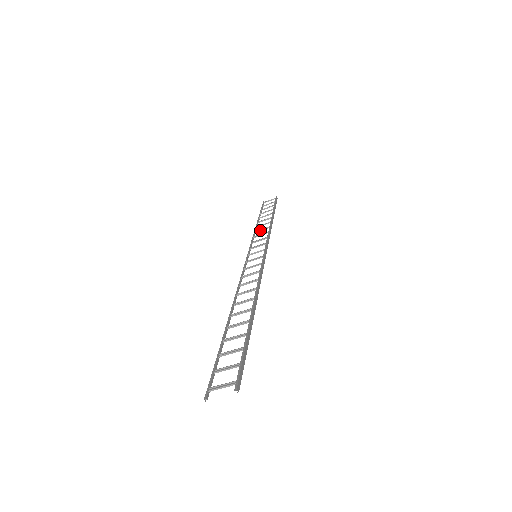
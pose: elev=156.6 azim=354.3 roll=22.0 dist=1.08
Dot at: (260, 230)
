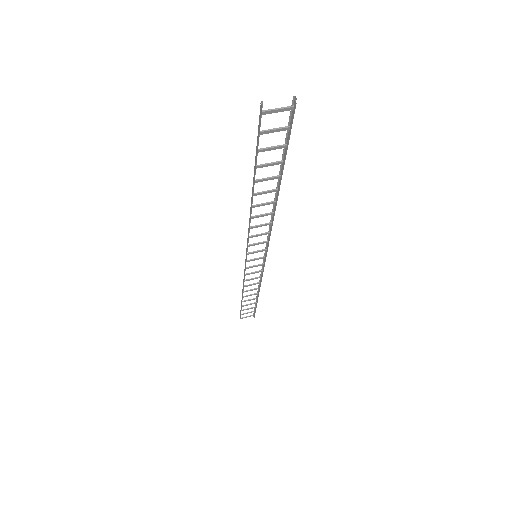
Dot at: (249, 284)
